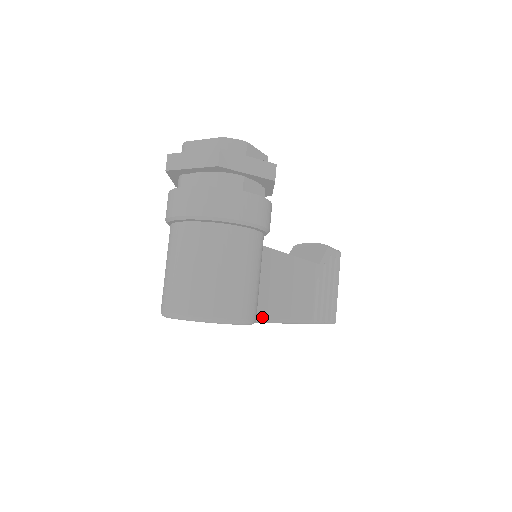
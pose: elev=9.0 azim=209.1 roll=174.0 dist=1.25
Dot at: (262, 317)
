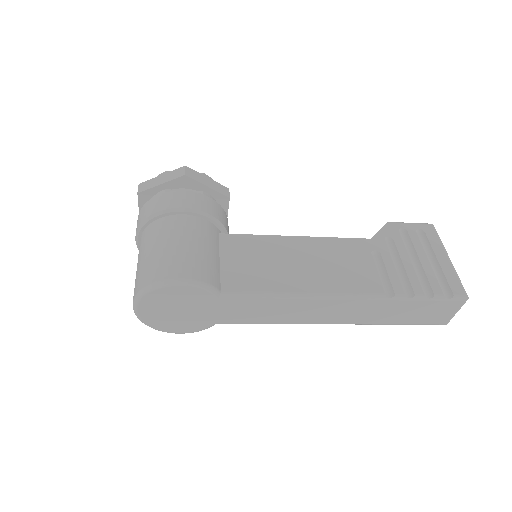
Dot at: (243, 290)
